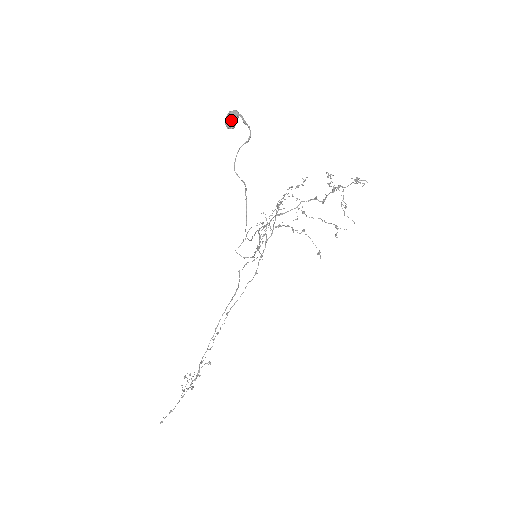
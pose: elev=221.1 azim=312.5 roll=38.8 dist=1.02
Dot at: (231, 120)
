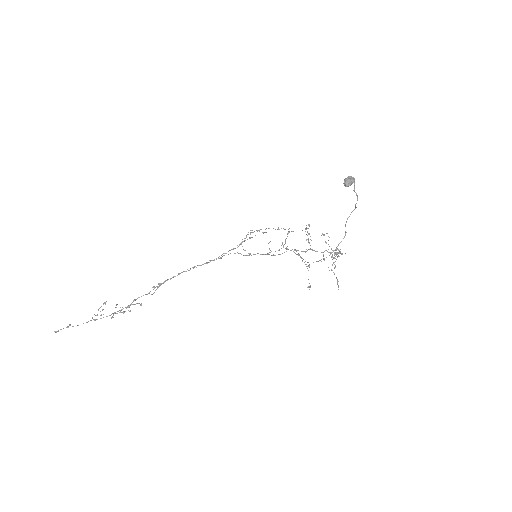
Dot at: (351, 182)
